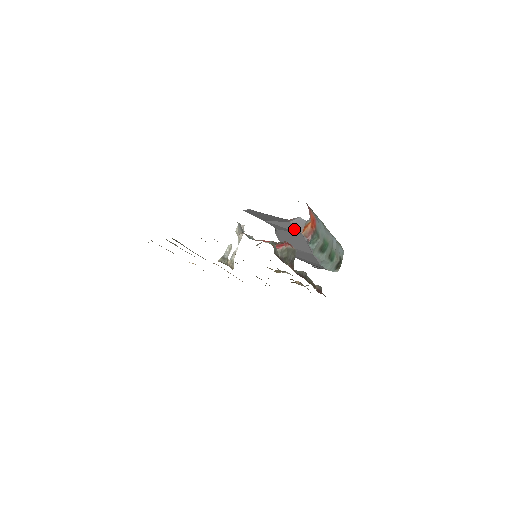
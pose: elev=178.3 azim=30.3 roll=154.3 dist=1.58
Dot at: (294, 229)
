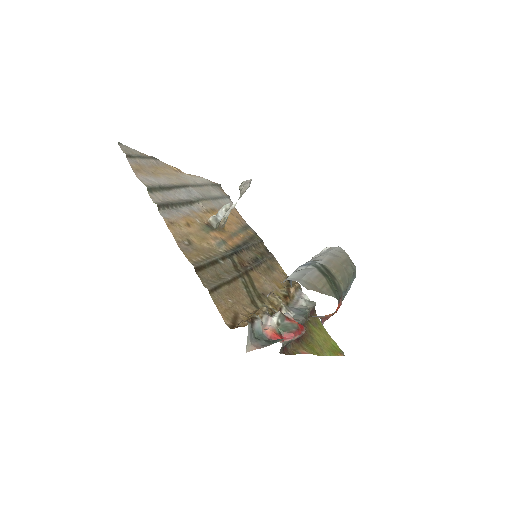
Dot at: occluded
